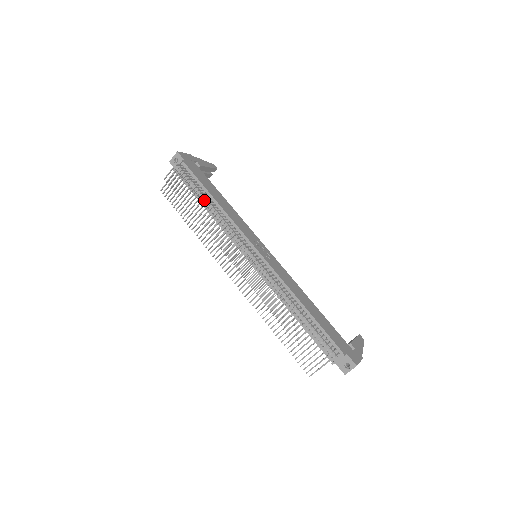
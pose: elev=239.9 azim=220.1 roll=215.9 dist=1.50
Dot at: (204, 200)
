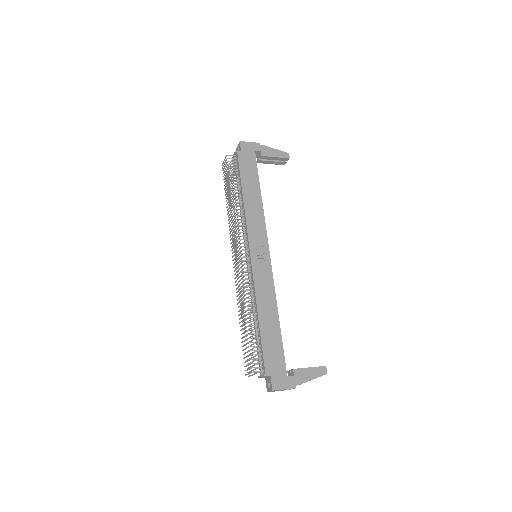
Dot at: occluded
